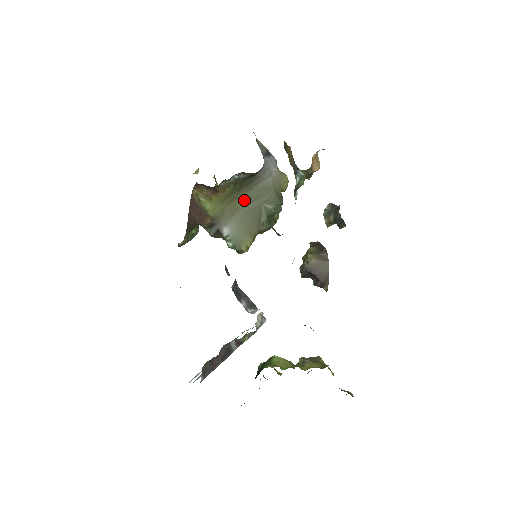
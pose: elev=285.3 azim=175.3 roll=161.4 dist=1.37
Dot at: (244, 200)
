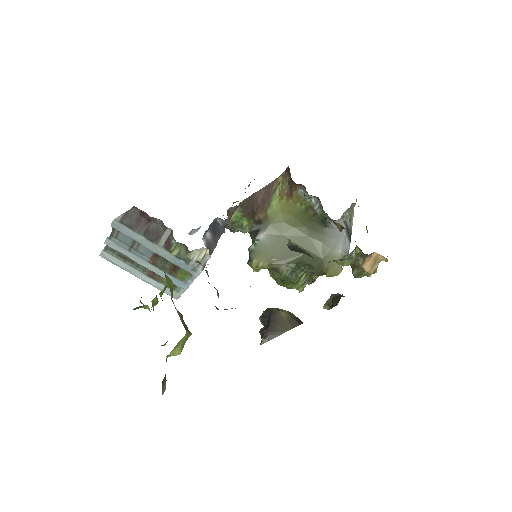
Dot at: (298, 236)
